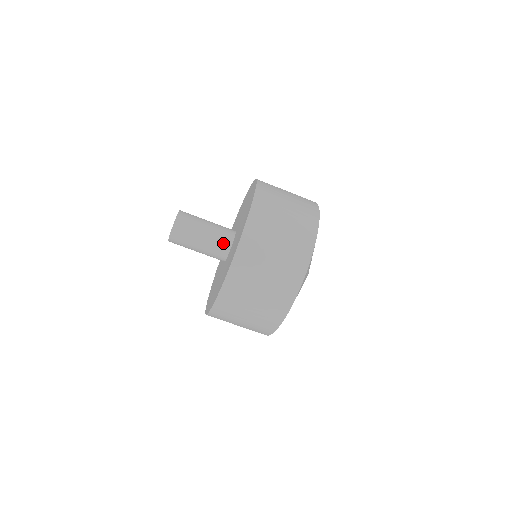
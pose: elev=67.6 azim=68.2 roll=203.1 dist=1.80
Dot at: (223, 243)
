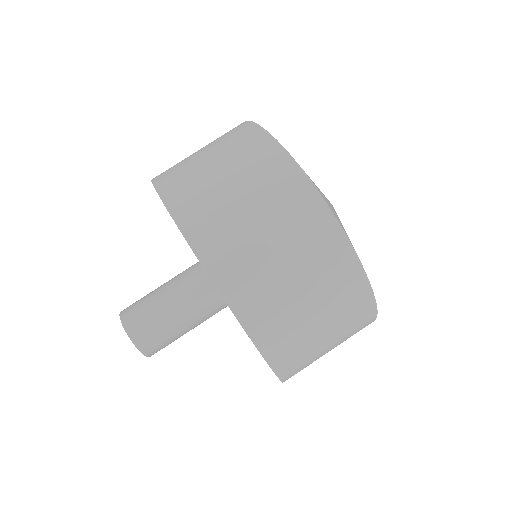
Dot at: (192, 268)
